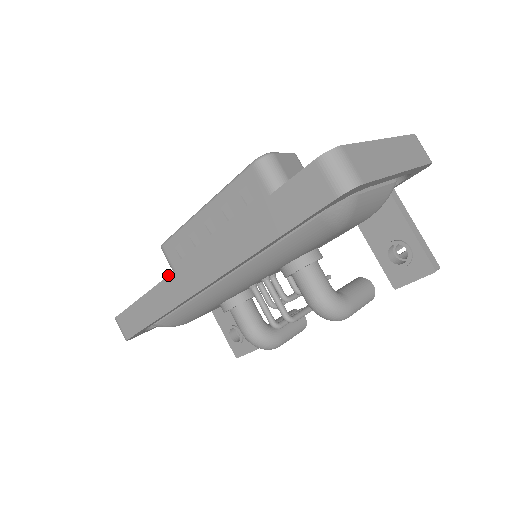
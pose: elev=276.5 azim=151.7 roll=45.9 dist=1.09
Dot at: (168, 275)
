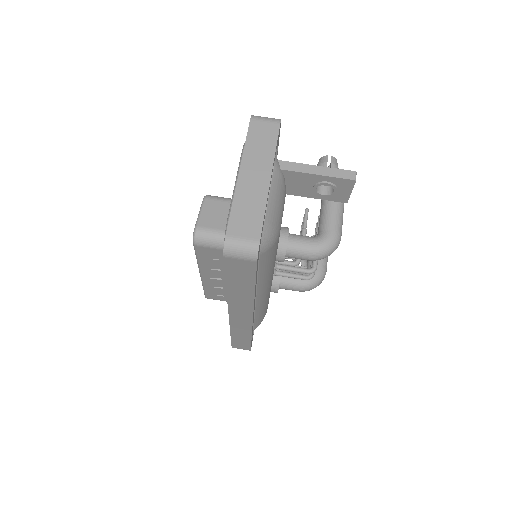
Dot at: (229, 324)
